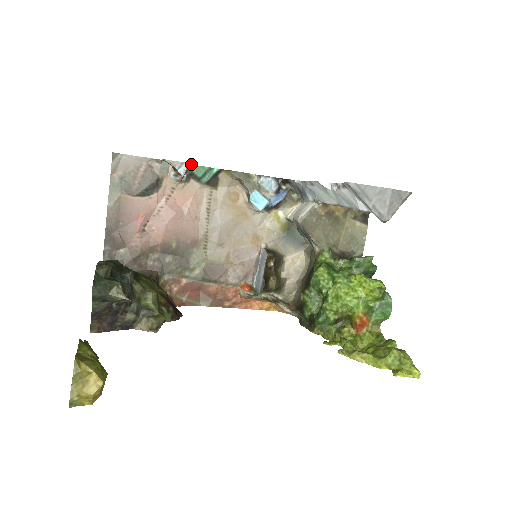
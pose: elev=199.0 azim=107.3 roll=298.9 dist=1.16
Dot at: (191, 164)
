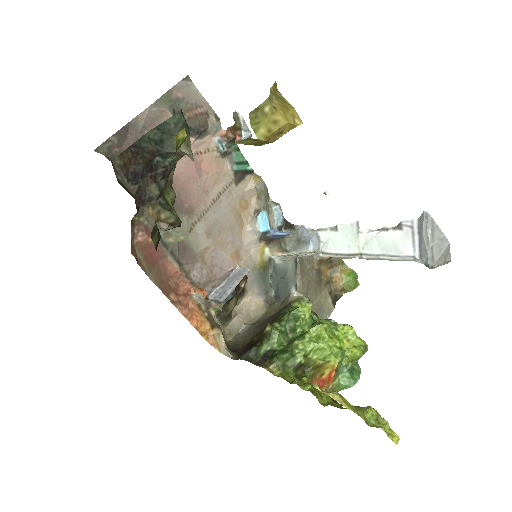
Dot at: occluded
